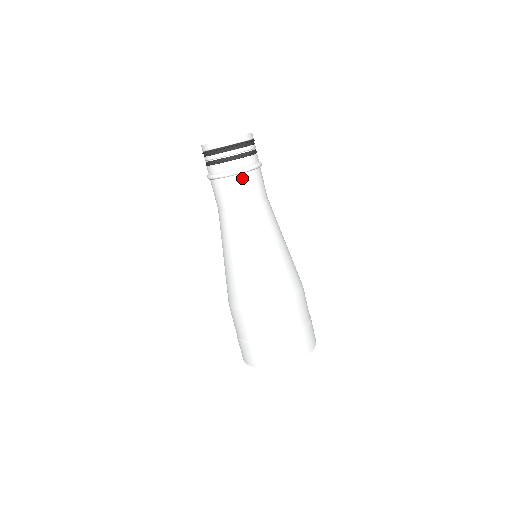
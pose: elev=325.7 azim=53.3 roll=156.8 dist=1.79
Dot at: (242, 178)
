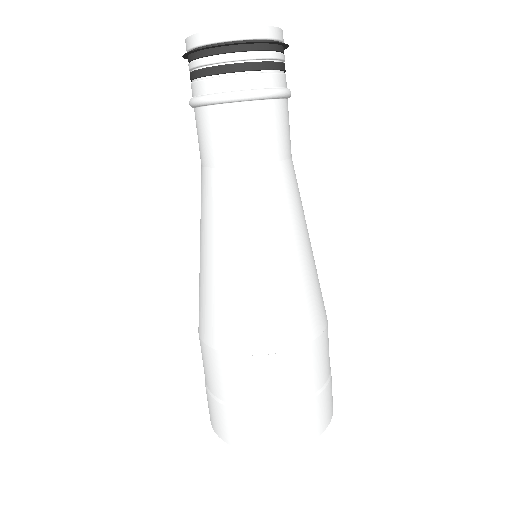
Dot at: (227, 112)
